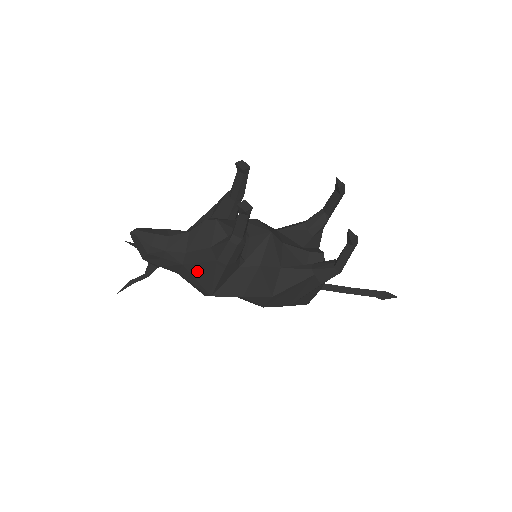
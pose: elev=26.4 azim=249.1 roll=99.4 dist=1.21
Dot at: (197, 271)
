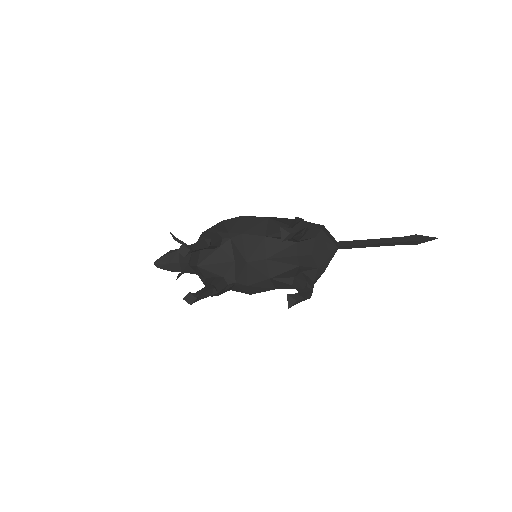
Dot at: occluded
